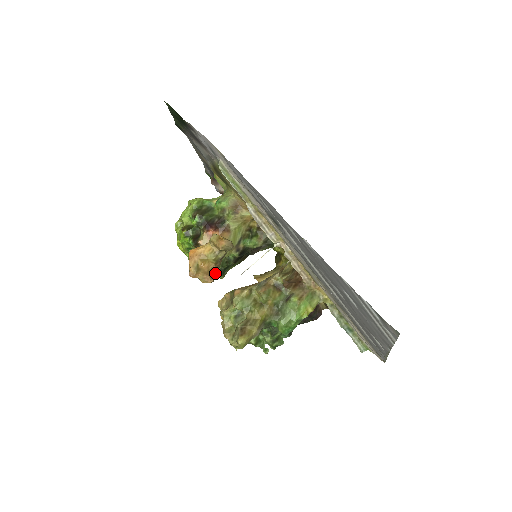
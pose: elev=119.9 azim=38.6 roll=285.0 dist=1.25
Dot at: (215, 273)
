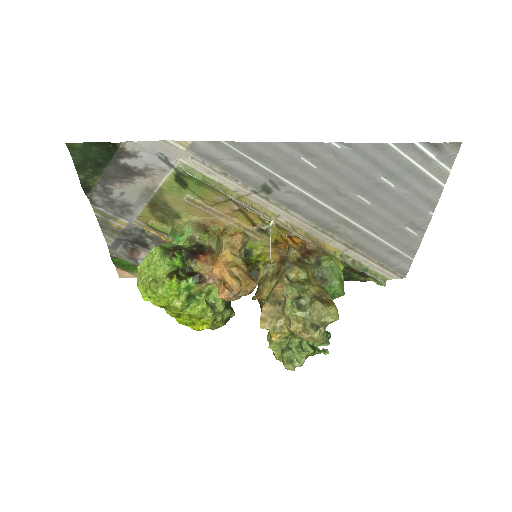
Dot at: (250, 277)
